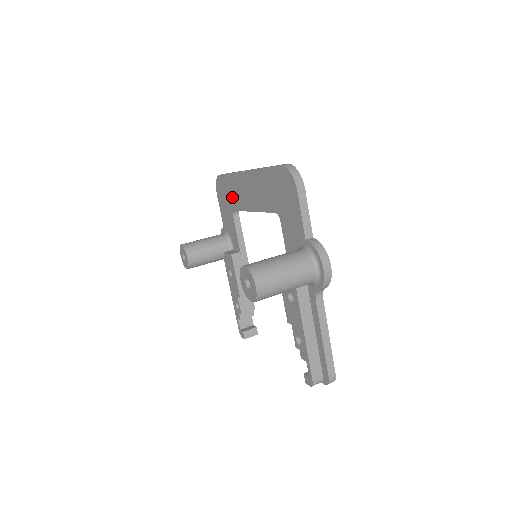
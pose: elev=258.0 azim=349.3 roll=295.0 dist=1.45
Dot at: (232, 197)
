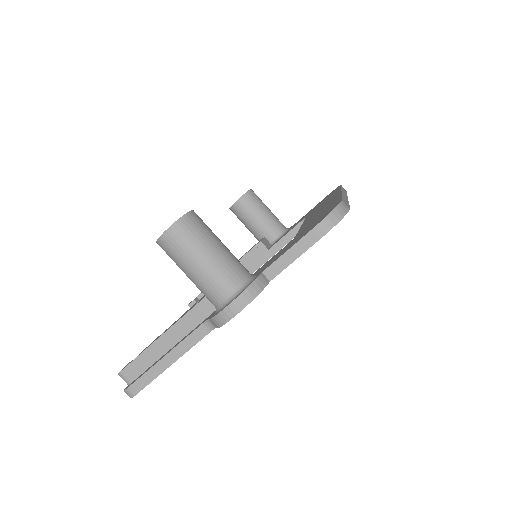
Dot at: occluded
